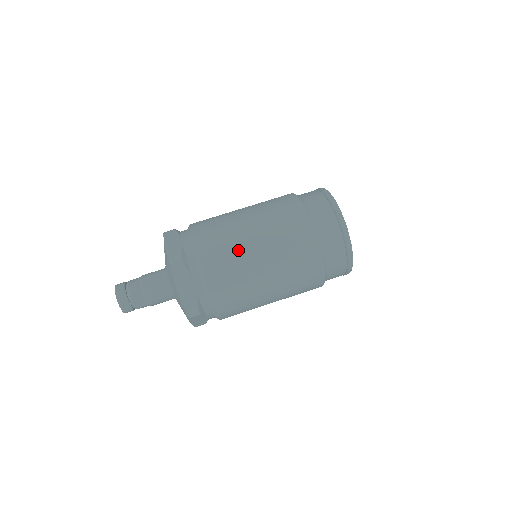
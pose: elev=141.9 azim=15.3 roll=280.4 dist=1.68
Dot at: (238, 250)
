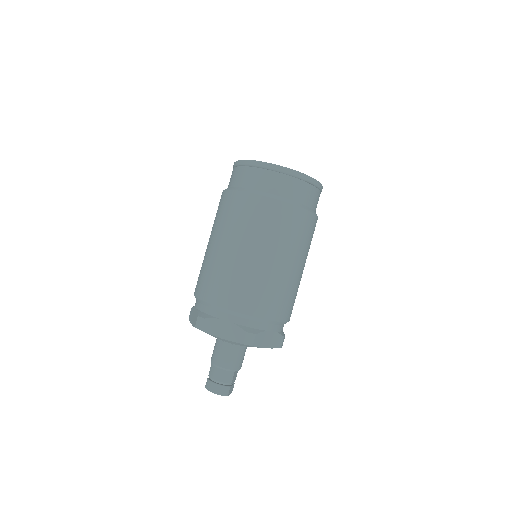
Dot at: (273, 281)
